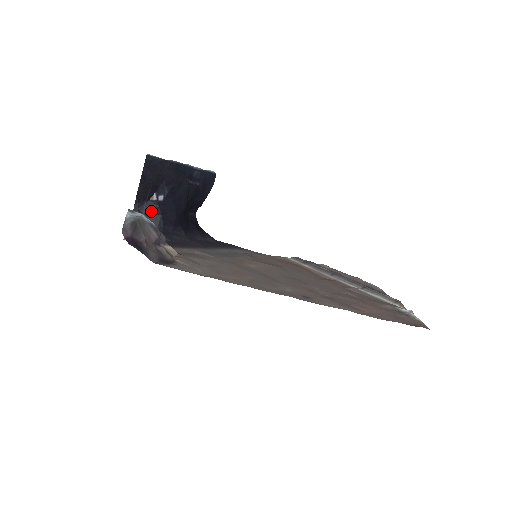
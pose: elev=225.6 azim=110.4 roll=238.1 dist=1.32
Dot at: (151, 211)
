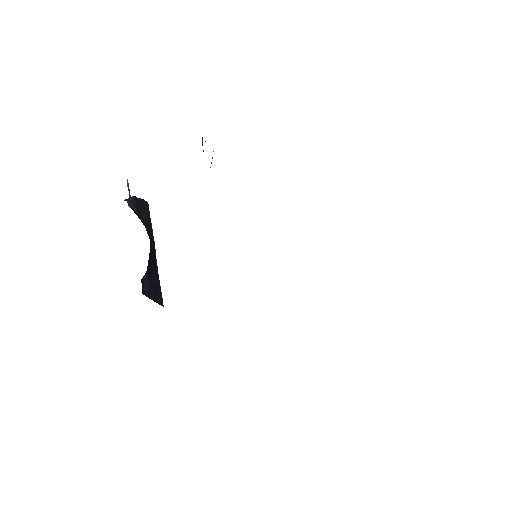
Dot at: occluded
